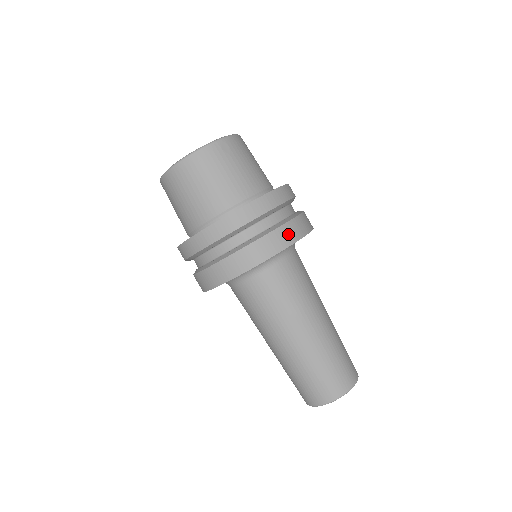
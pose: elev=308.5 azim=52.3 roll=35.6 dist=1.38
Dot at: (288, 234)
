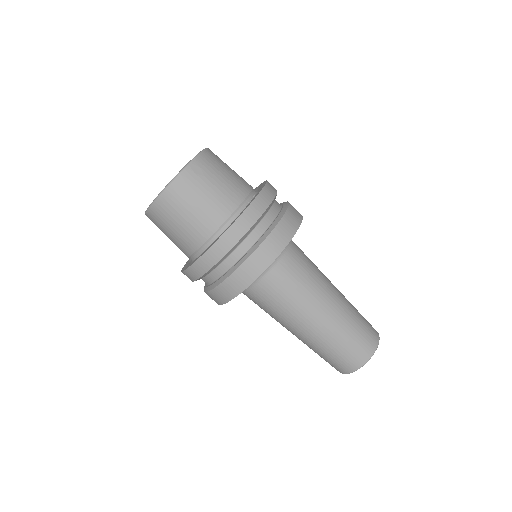
Dot at: (281, 236)
